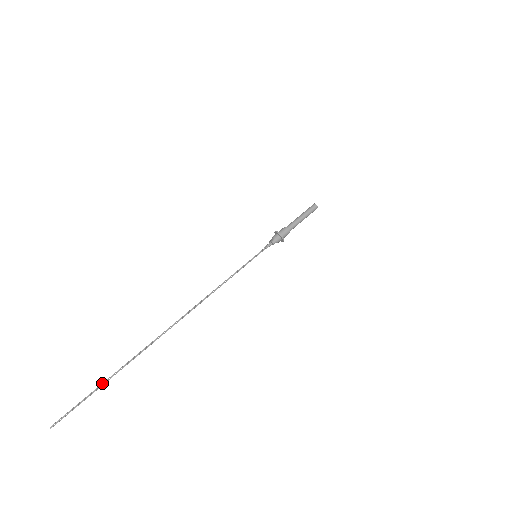
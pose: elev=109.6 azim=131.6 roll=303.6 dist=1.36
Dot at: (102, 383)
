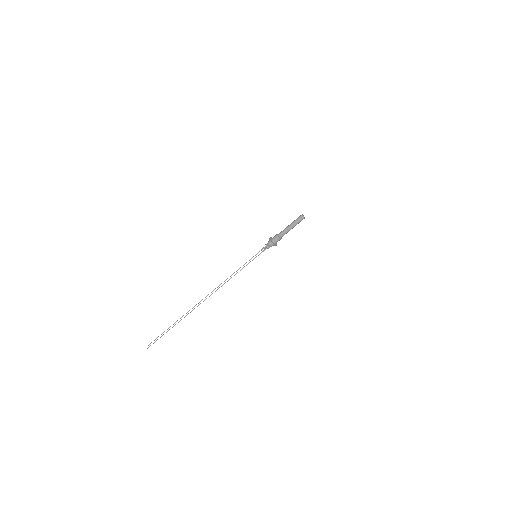
Dot at: occluded
